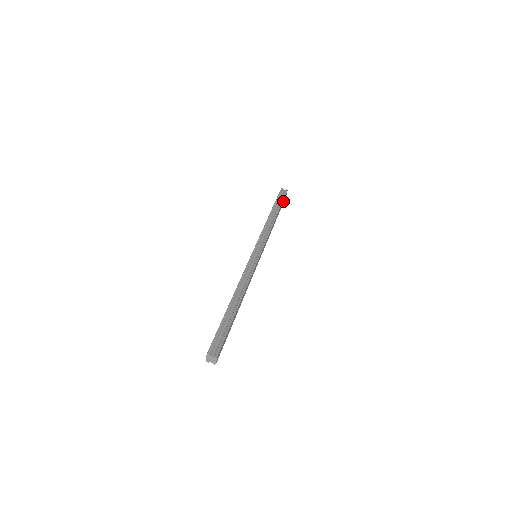
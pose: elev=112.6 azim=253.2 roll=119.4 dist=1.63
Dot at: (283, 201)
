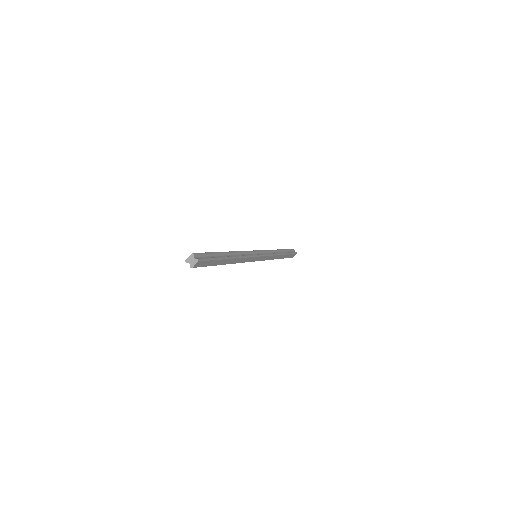
Dot at: (290, 256)
